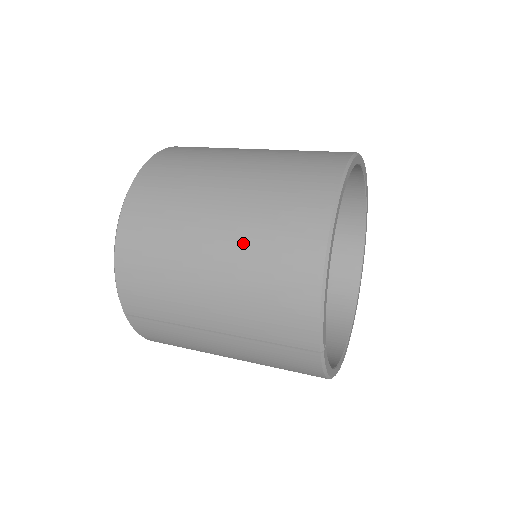
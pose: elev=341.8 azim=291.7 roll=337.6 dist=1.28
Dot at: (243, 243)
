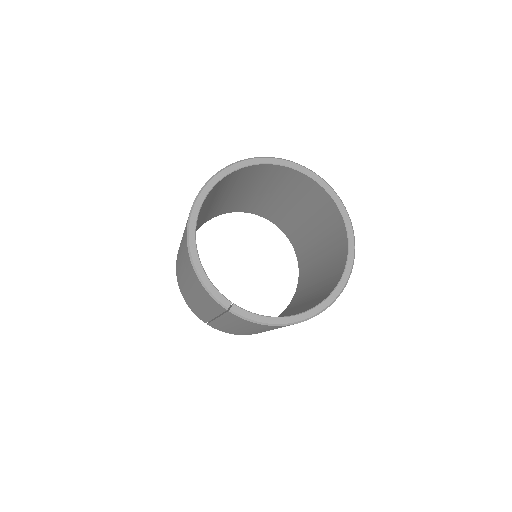
Dot at: (183, 263)
